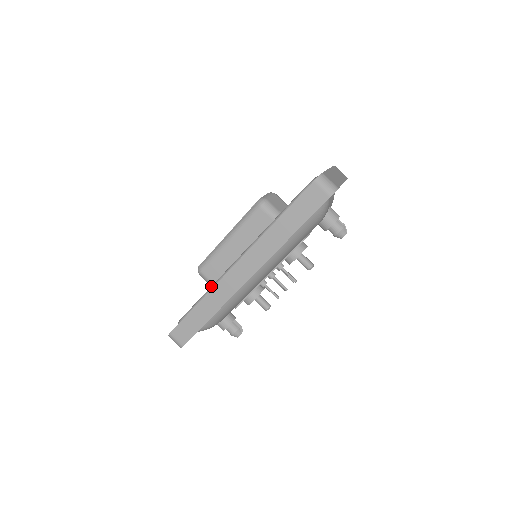
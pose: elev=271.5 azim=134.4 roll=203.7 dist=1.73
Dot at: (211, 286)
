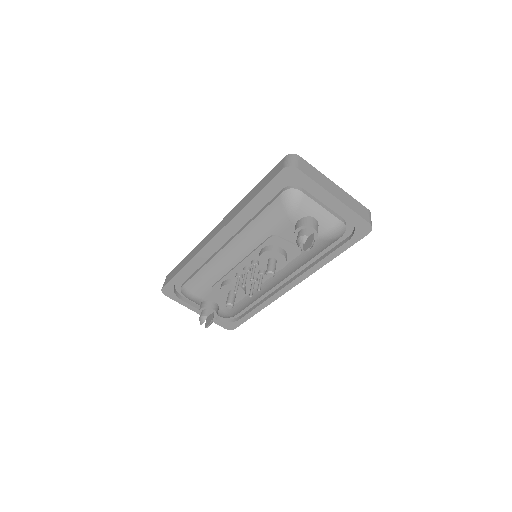
Dot at: occluded
